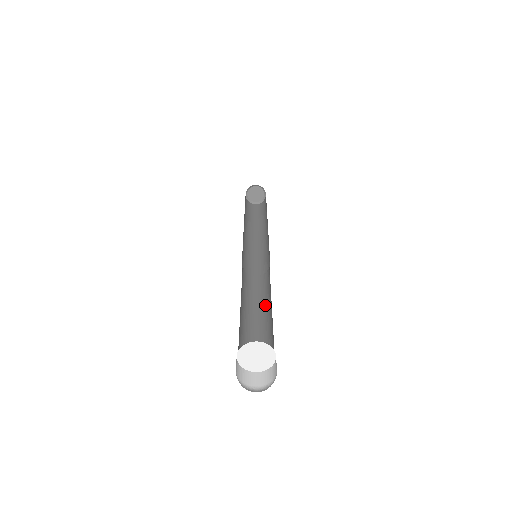
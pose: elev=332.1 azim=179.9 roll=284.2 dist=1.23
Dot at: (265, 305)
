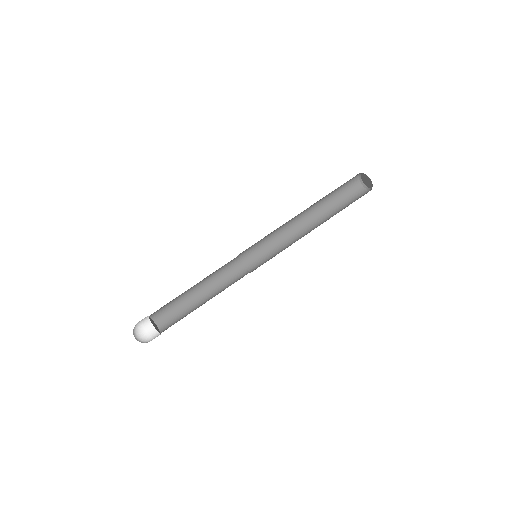
Dot at: (214, 296)
